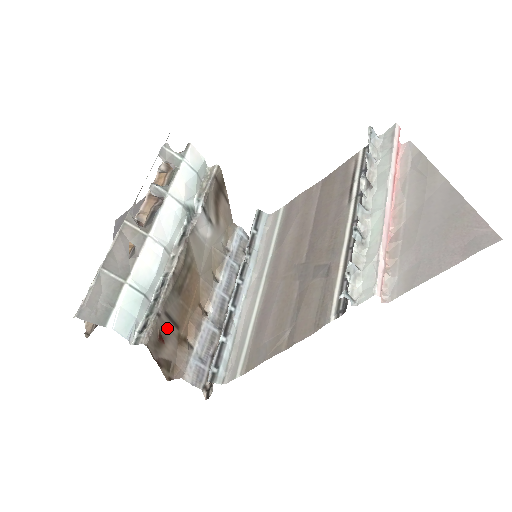
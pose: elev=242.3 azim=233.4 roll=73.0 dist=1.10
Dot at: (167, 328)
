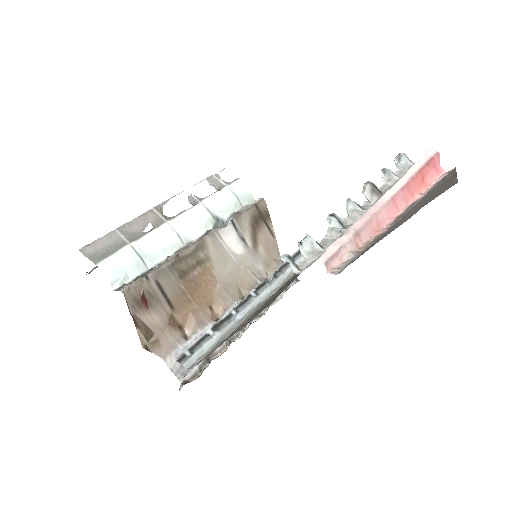
Dot at: (156, 297)
